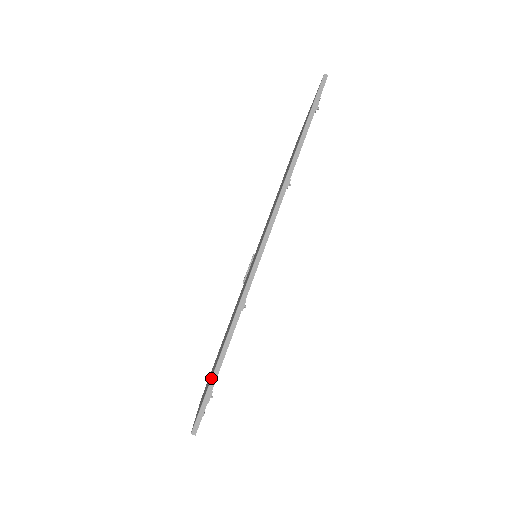
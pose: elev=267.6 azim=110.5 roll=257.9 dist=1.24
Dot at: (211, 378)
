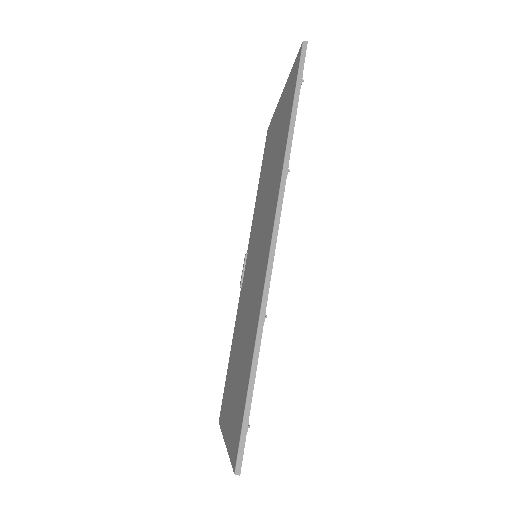
Dot at: (245, 406)
